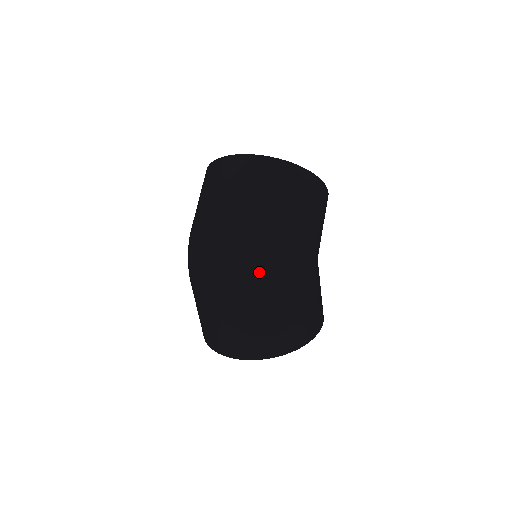
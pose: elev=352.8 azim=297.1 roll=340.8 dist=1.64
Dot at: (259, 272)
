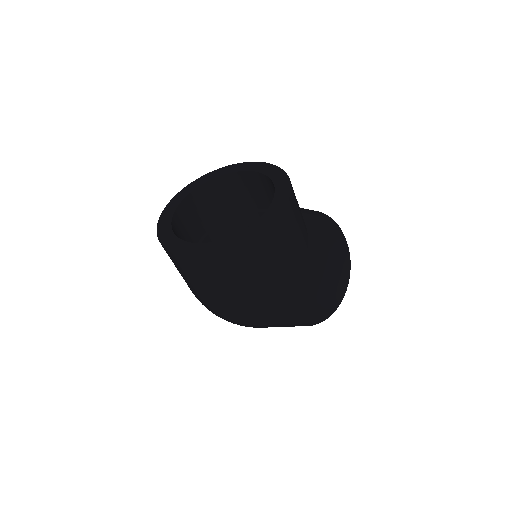
Dot at: (244, 325)
